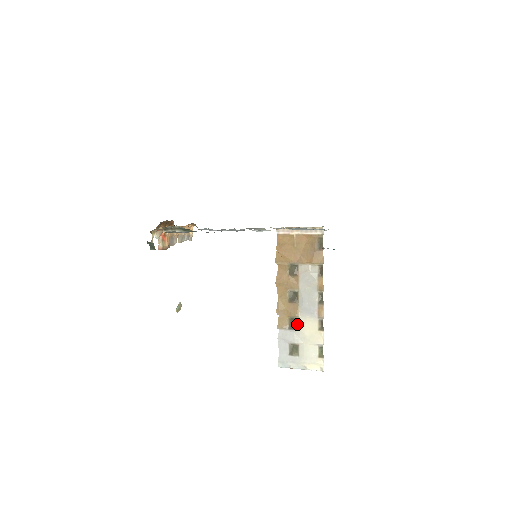
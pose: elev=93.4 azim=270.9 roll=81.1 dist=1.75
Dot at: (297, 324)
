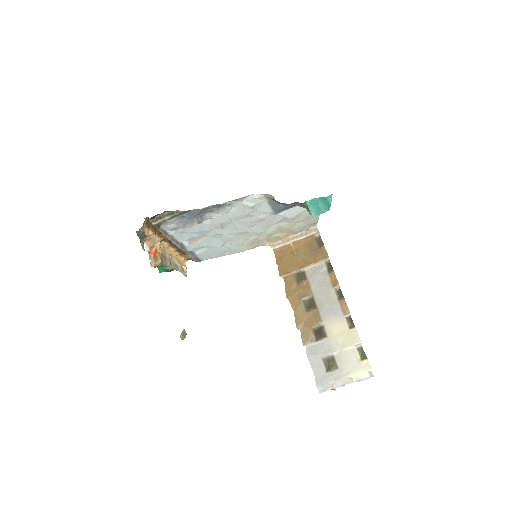
Dot at: (324, 332)
